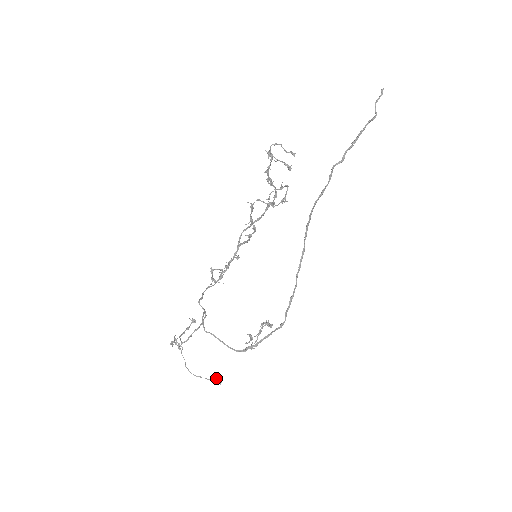
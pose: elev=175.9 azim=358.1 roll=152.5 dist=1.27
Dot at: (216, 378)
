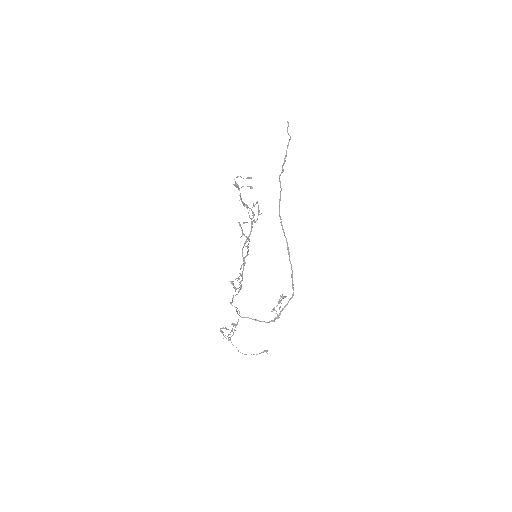
Dot at: (263, 351)
